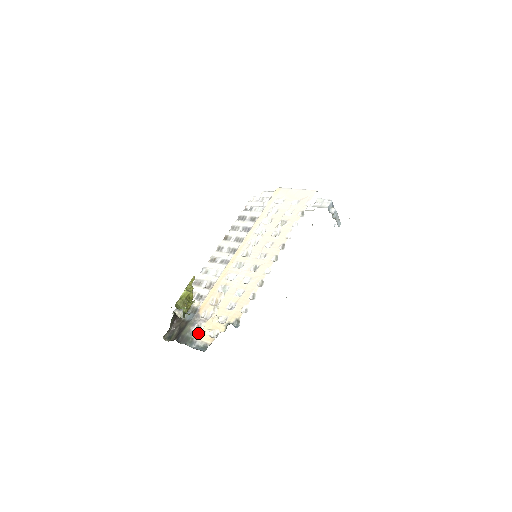
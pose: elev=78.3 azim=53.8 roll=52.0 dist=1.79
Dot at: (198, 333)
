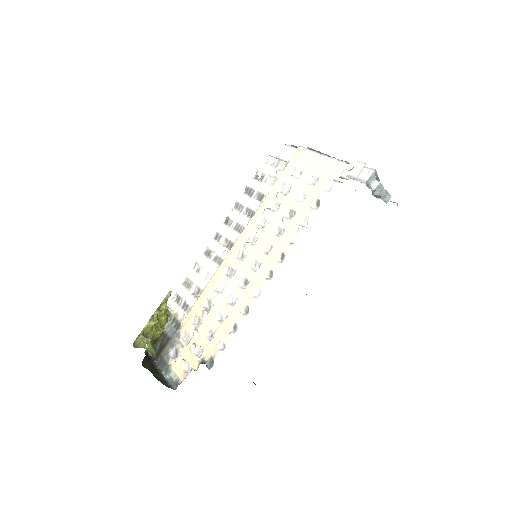
Dot at: (174, 360)
